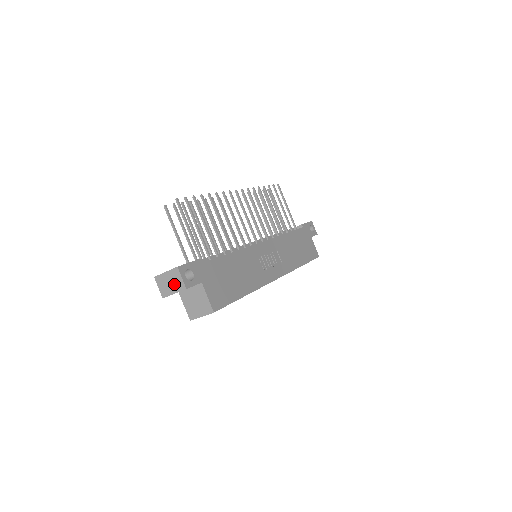
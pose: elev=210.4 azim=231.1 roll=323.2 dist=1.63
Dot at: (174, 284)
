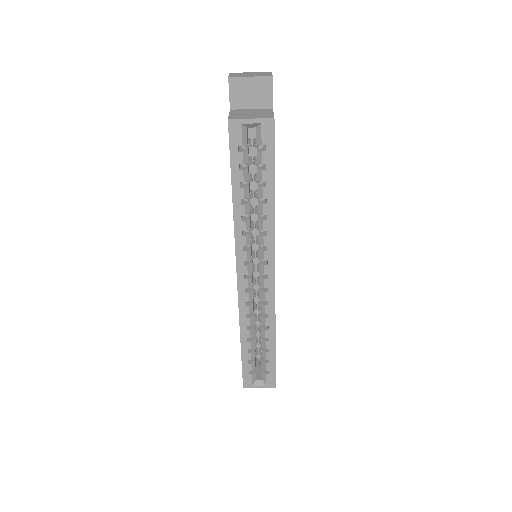
Dot at: (257, 74)
